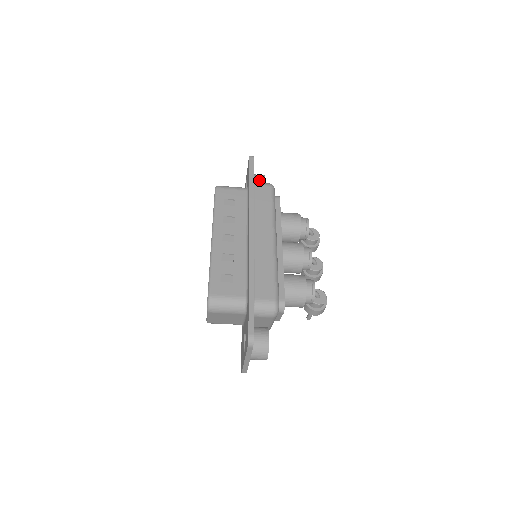
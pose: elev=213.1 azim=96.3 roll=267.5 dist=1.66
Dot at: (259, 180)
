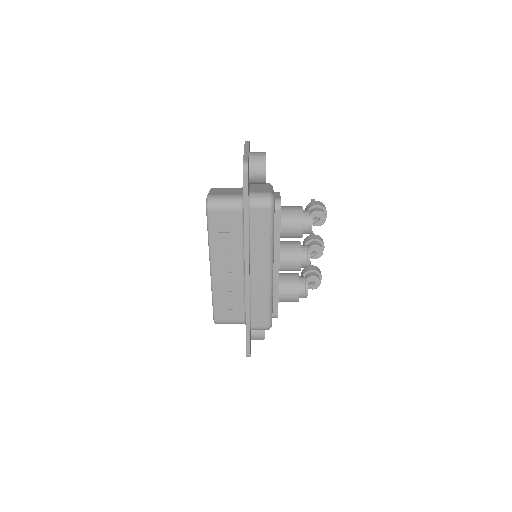
Dot at: (258, 176)
